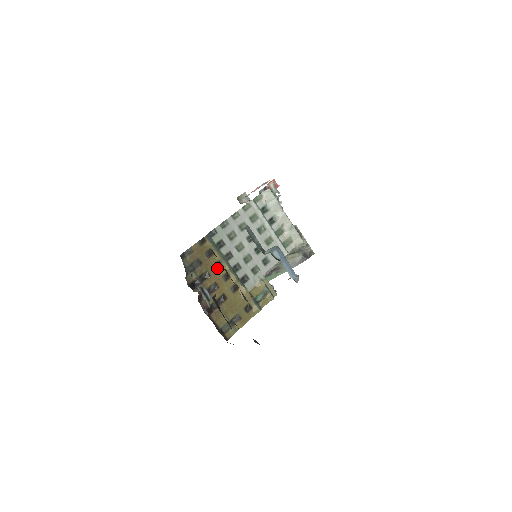
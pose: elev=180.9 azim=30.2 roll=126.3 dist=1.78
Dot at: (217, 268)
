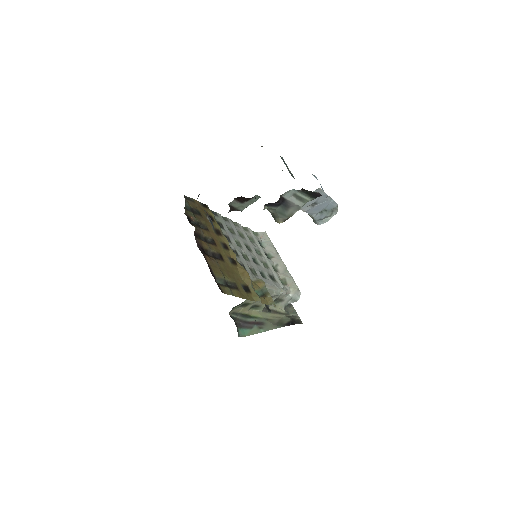
Dot at: (216, 233)
